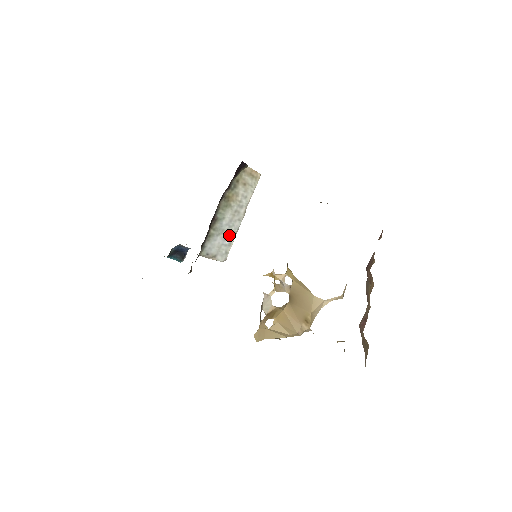
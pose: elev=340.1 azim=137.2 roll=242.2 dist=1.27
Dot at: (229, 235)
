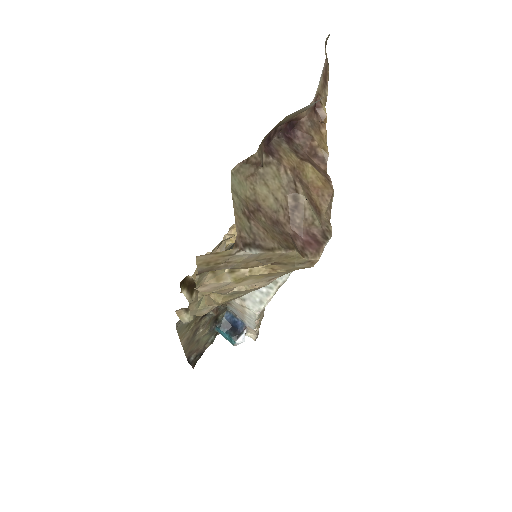
Dot at: occluded
